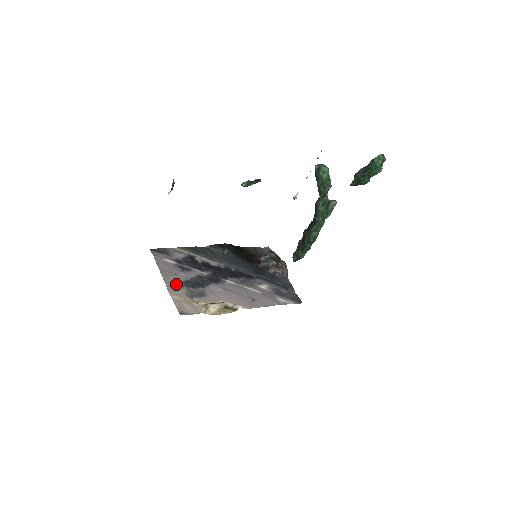
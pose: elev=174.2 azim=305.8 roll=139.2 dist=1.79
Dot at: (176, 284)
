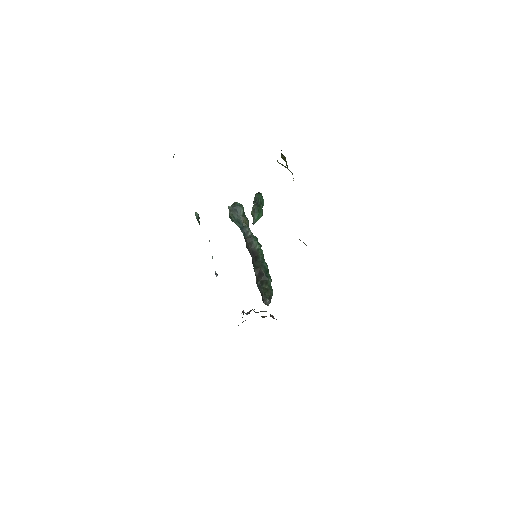
Dot at: occluded
